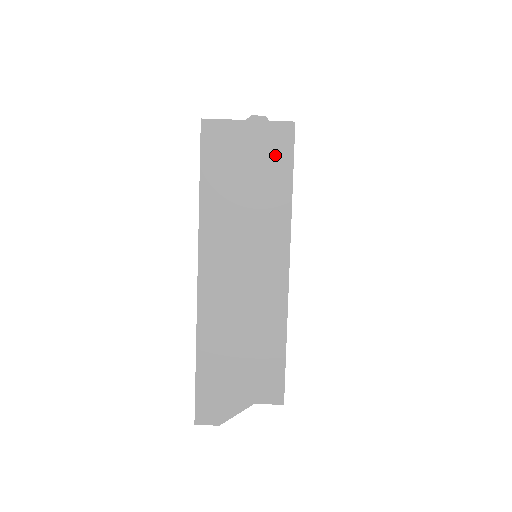
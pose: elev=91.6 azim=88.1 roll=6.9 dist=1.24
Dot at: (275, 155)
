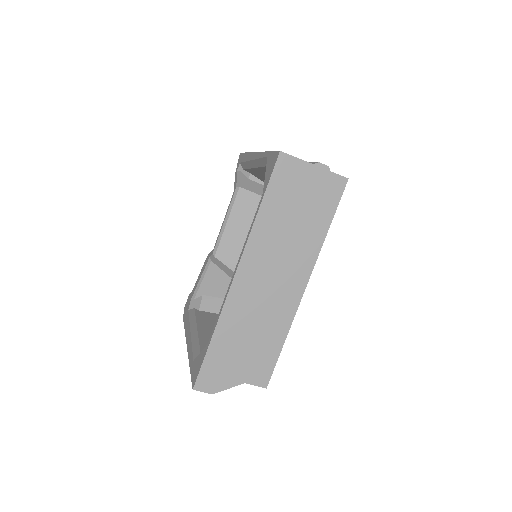
Dot at: (325, 199)
